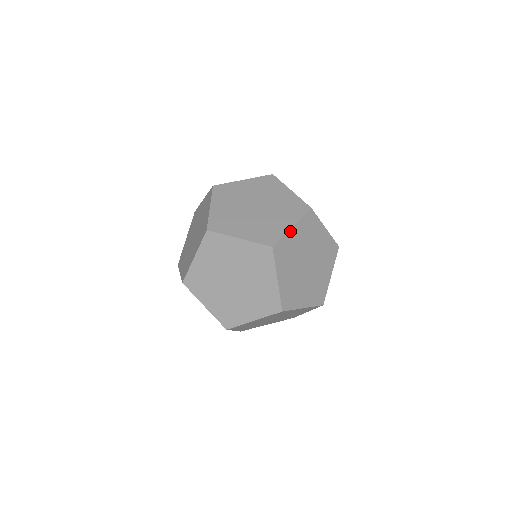
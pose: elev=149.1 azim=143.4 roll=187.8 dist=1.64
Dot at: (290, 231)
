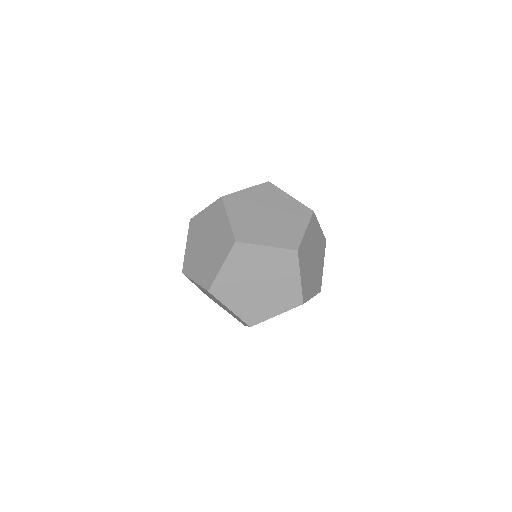
Dot at: occluded
